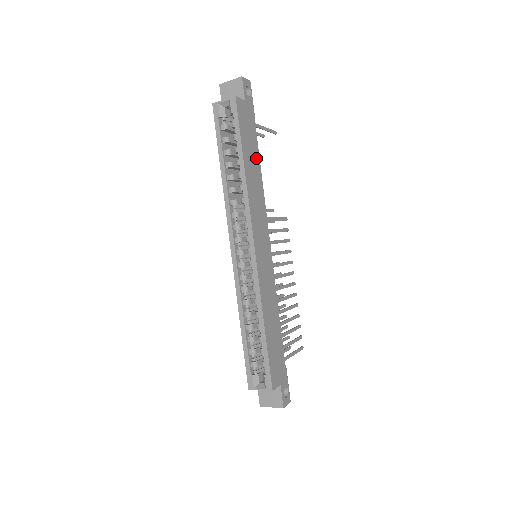
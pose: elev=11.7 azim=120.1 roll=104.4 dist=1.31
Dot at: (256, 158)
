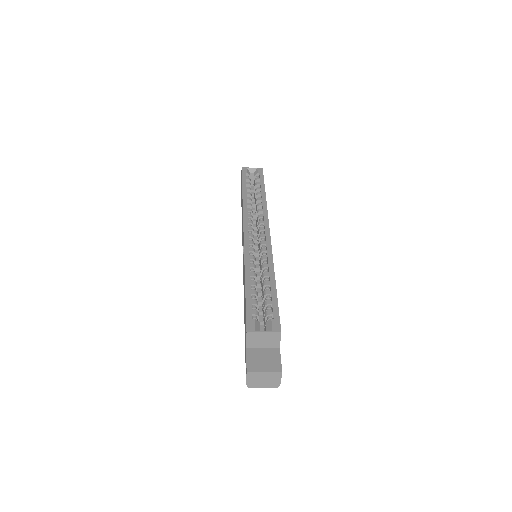
Dot at: occluded
